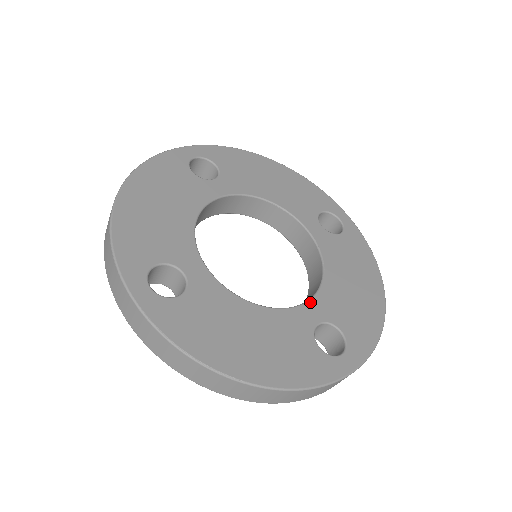
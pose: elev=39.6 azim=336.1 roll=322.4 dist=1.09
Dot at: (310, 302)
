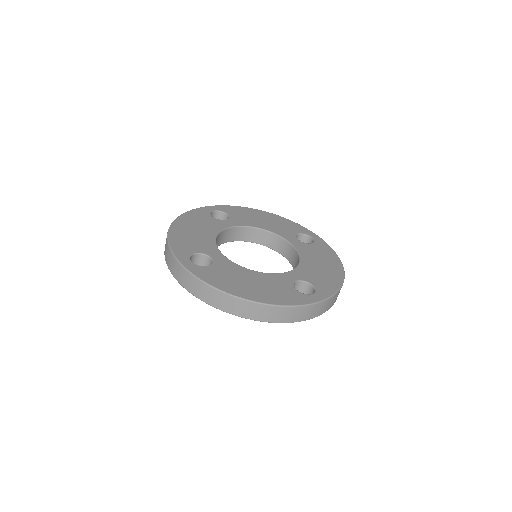
Dot at: (290, 272)
